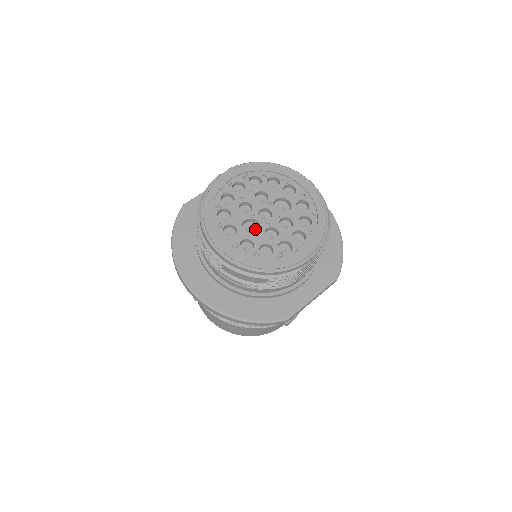
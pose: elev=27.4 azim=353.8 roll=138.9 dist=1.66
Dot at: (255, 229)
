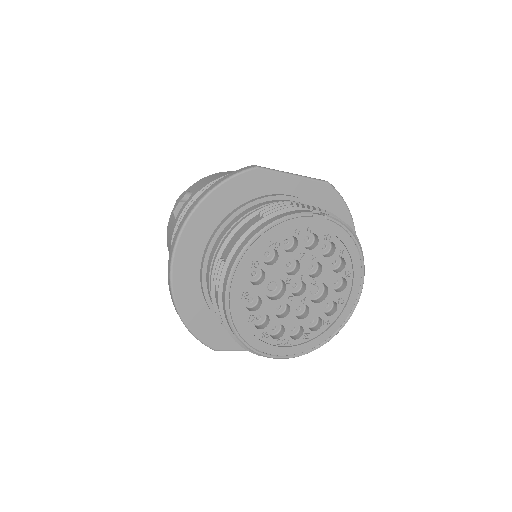
Dot at: (277, 289)
